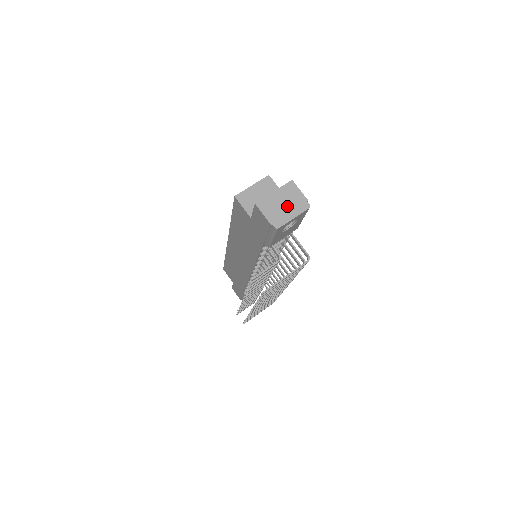
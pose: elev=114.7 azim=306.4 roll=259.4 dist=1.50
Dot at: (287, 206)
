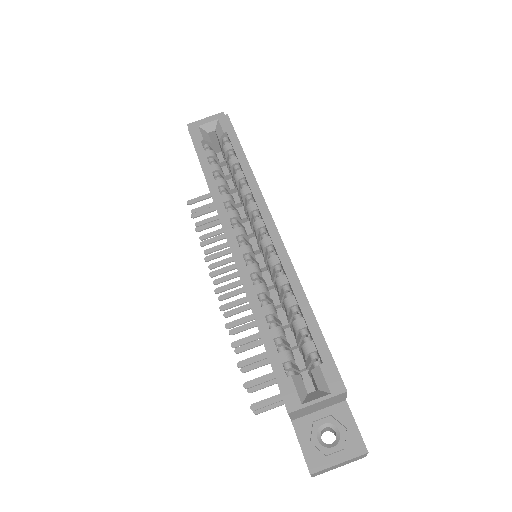
Dot at: (341, 465)
